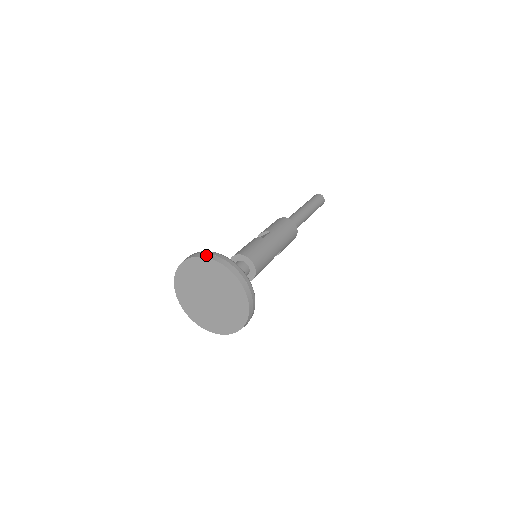
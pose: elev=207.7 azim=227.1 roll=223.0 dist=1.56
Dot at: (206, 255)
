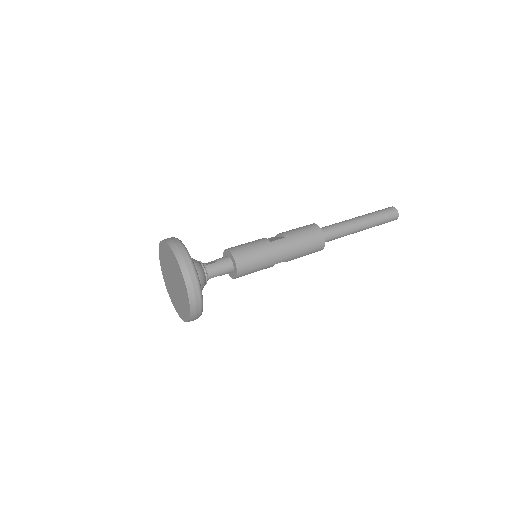
Dot at: (173, 246)
